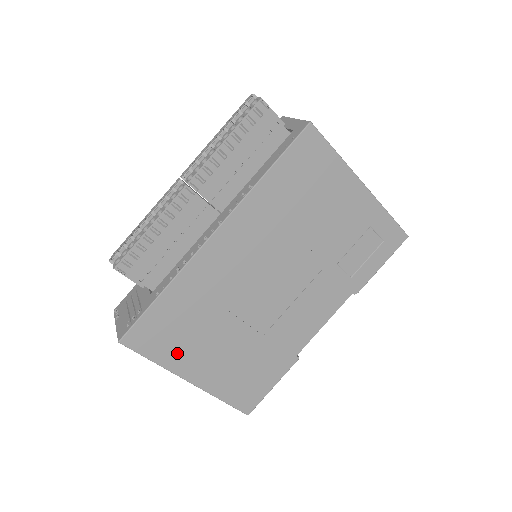
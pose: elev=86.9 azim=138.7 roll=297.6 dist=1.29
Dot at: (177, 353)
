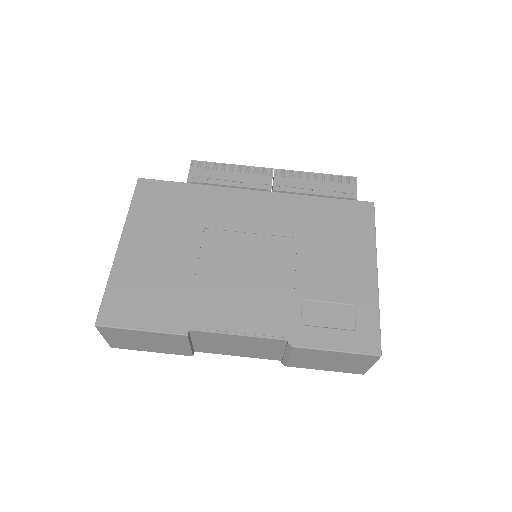
Dot at: (145, 219)
